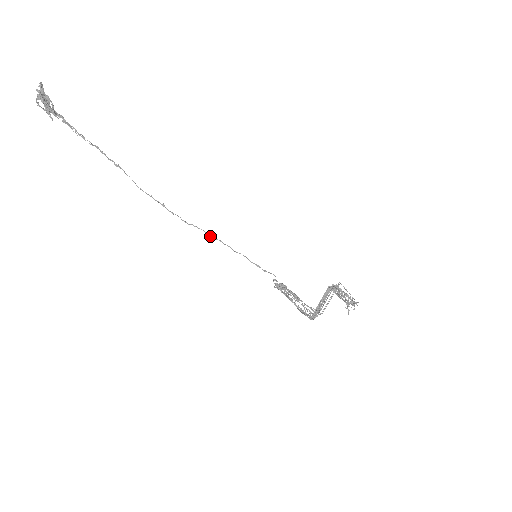
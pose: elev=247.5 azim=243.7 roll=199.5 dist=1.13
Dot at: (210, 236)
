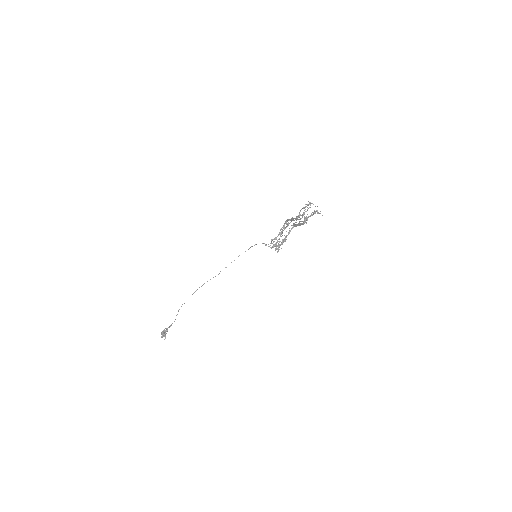
Dot at: occluded
